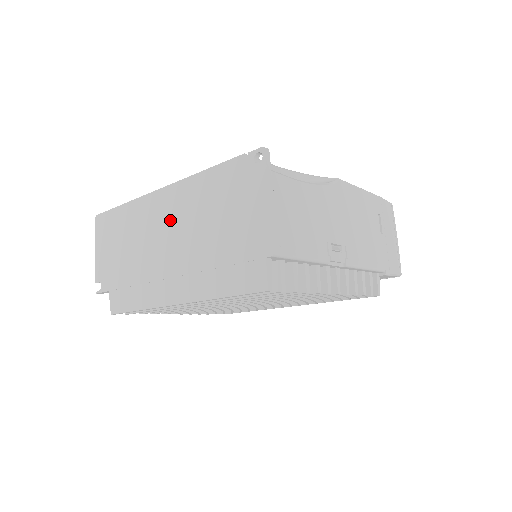
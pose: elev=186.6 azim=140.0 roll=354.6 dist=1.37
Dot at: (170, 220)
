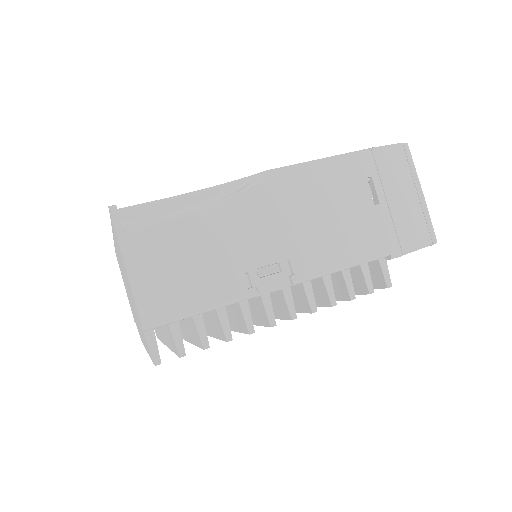
Dot at: occluded
